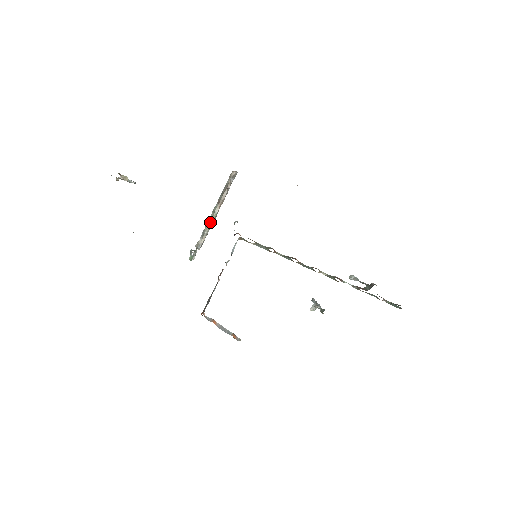
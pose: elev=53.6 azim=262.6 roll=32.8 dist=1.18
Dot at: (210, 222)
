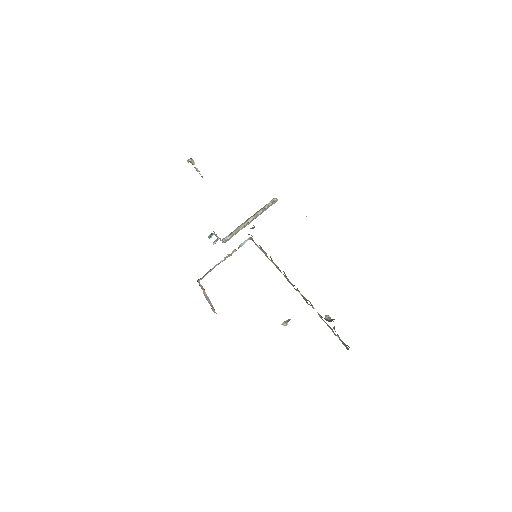
Dot at: (241, 226)
